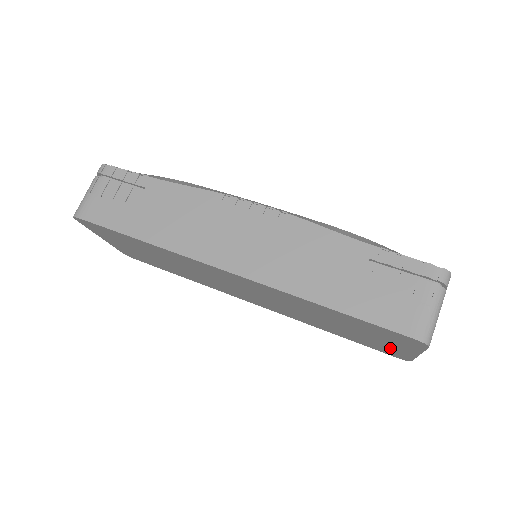
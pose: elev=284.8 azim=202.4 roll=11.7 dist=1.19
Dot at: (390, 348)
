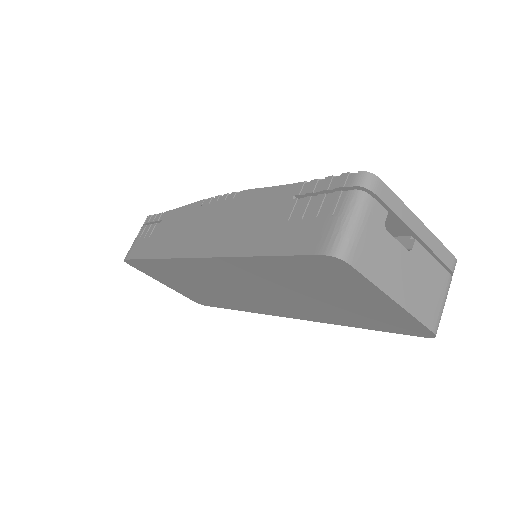
Dot at: (382, 312)
